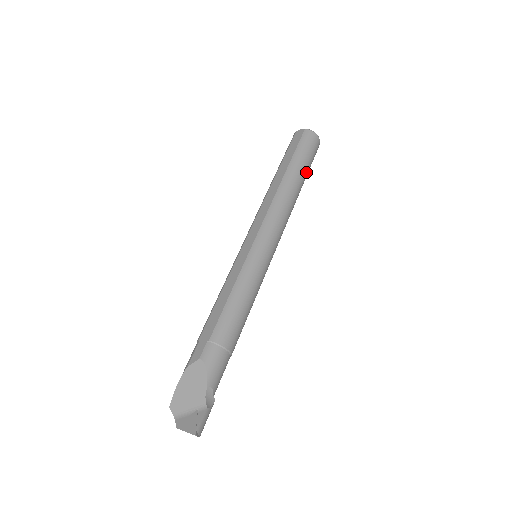
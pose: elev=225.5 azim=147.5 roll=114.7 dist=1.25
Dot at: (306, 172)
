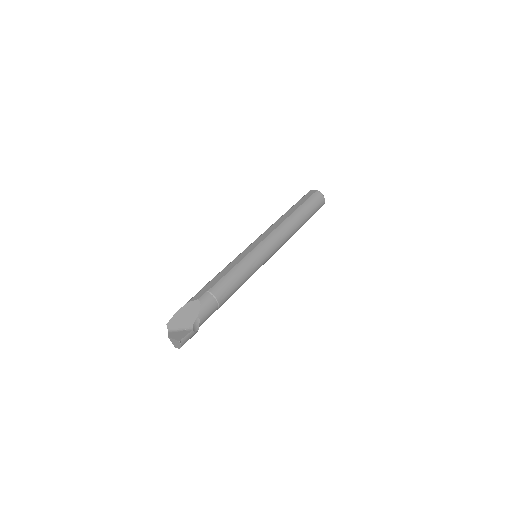
Dot at: (308, 217)
